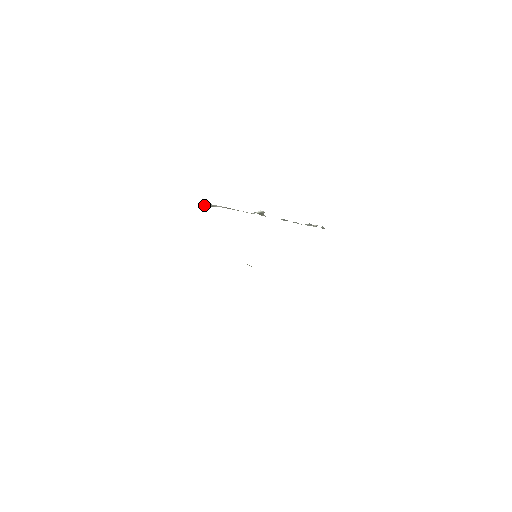
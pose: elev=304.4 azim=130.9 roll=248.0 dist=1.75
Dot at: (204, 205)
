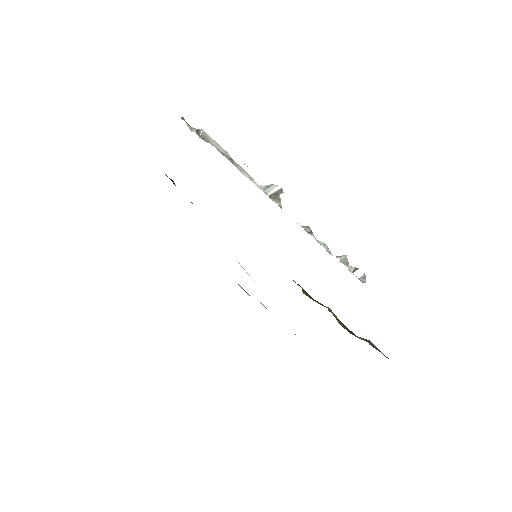
Dot at: (193, 131)
